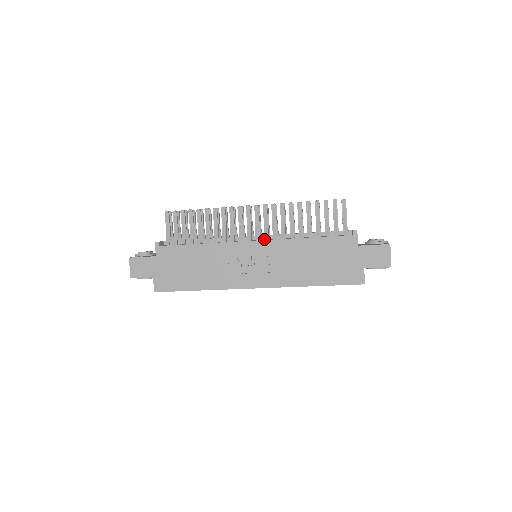
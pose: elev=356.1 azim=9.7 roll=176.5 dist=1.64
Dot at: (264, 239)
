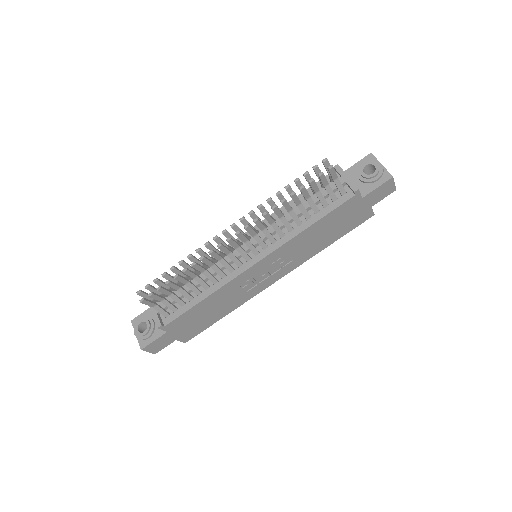
Dot at: (263, 250)
